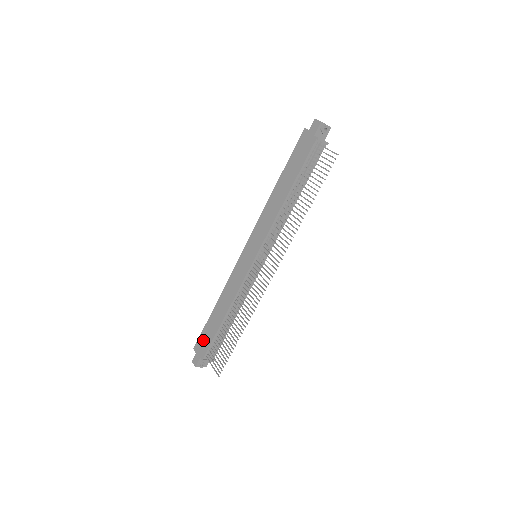
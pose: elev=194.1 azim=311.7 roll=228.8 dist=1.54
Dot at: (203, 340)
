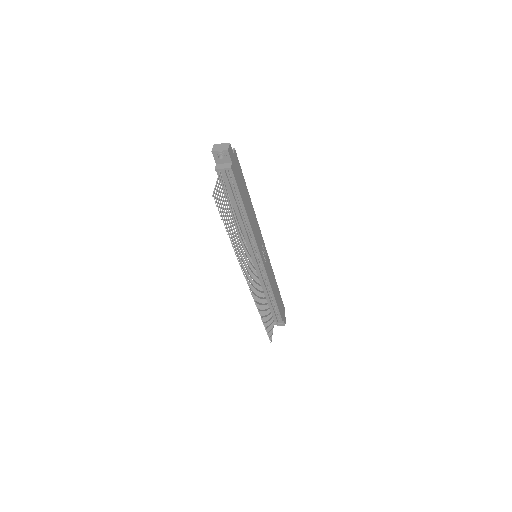
Dot at: occluded
